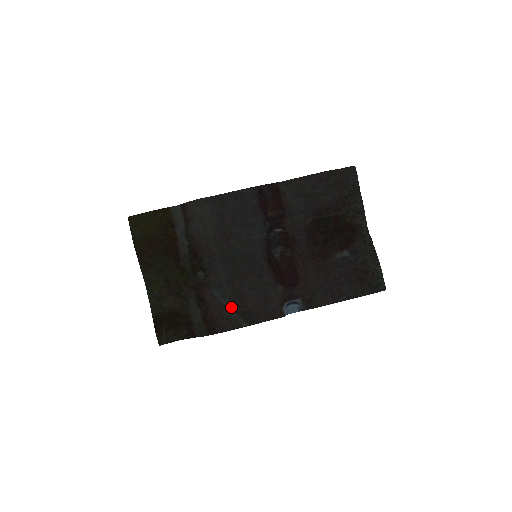
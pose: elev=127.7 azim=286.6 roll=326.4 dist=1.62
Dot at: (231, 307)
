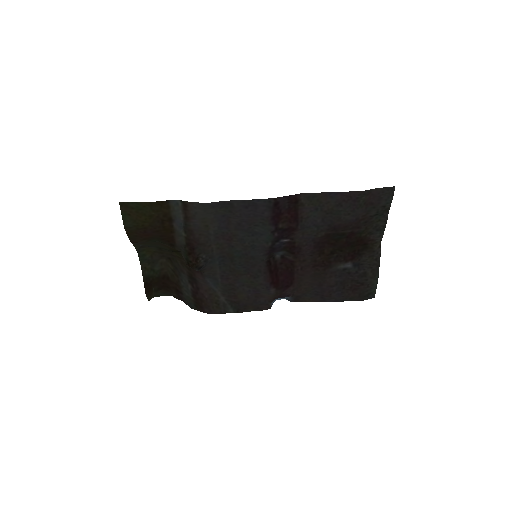
Dot at: (221, 294)
